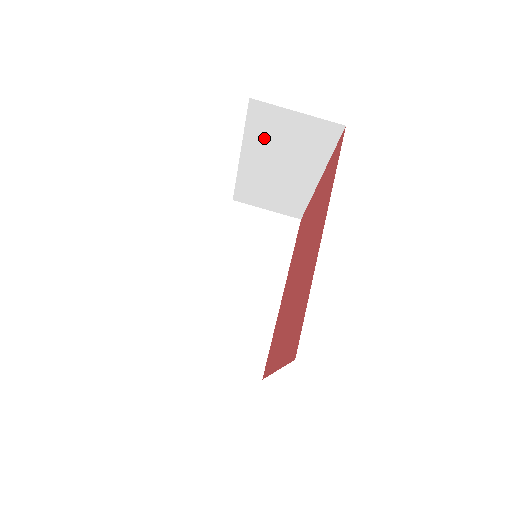
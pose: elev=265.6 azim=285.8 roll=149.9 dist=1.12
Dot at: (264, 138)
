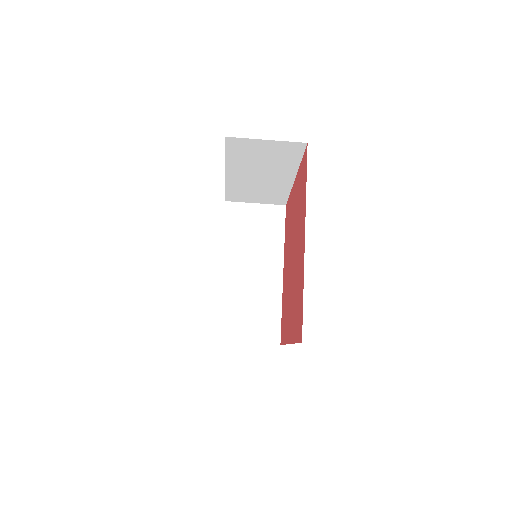
Dot at: (242, 159)
